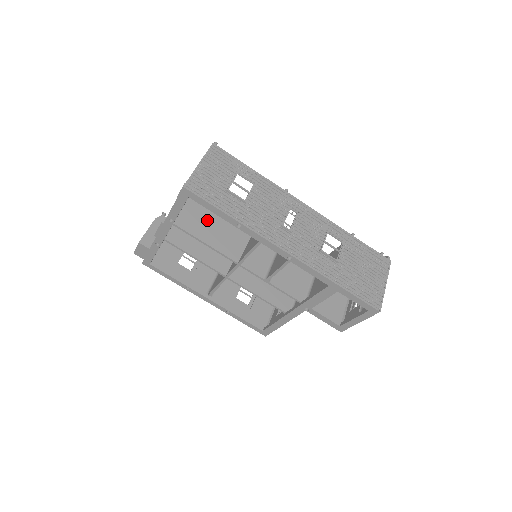
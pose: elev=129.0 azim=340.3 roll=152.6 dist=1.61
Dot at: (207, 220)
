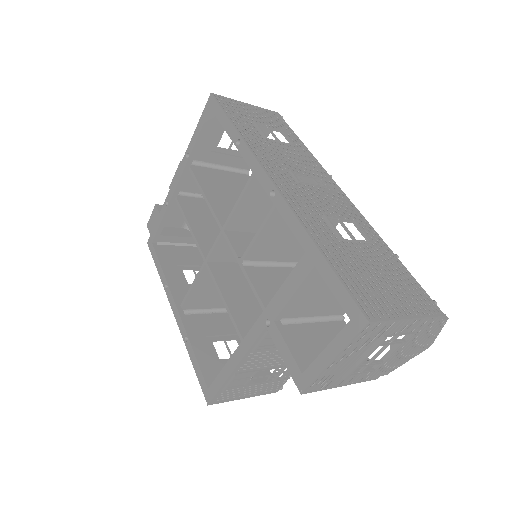
Dot at: (228, 190)
